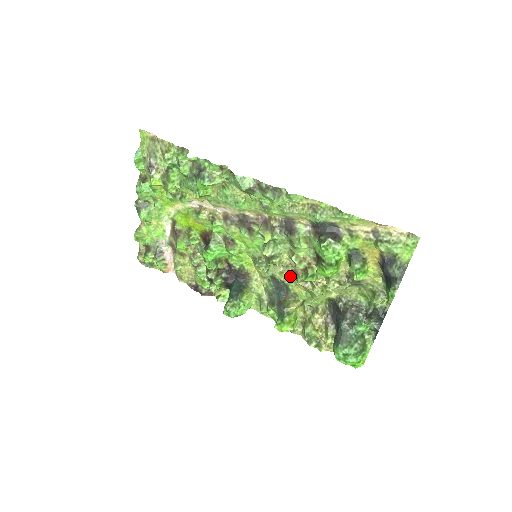
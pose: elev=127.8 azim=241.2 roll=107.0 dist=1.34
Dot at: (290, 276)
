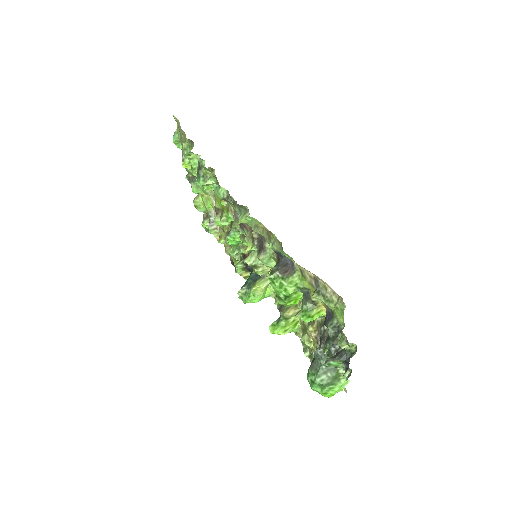
Dot at: occluded
